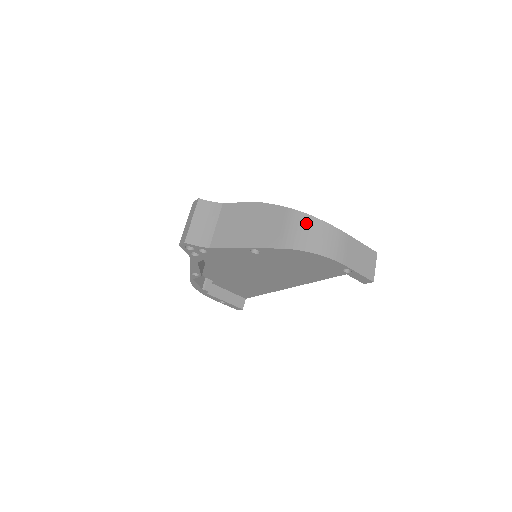
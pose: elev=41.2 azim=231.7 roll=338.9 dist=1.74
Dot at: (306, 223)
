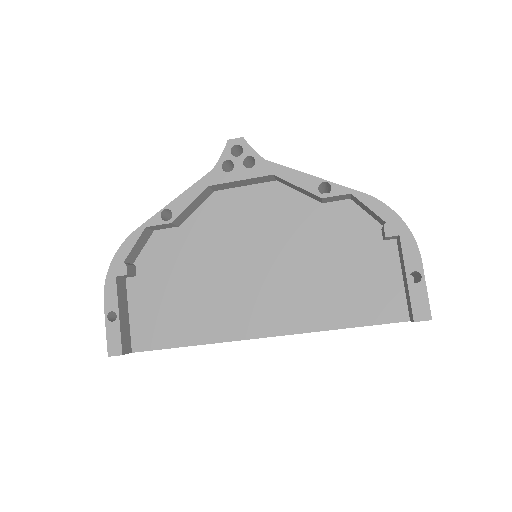
Dot at: occluded
